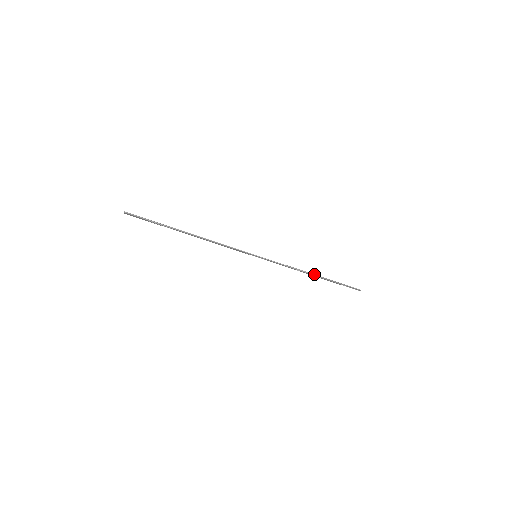
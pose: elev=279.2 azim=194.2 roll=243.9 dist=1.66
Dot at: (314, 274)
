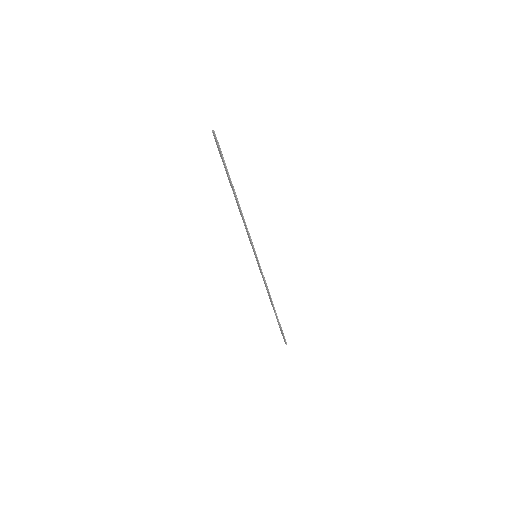
Dot at: occluded
